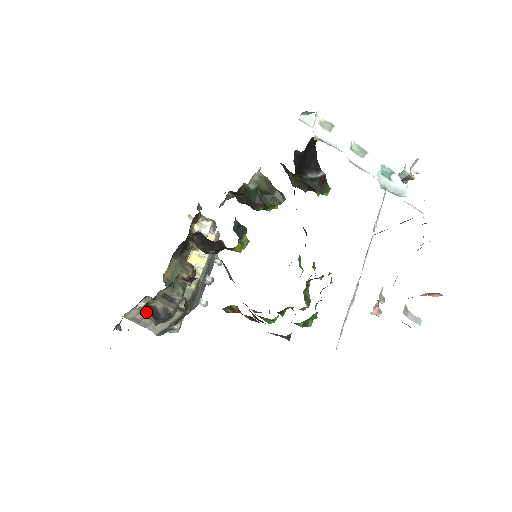
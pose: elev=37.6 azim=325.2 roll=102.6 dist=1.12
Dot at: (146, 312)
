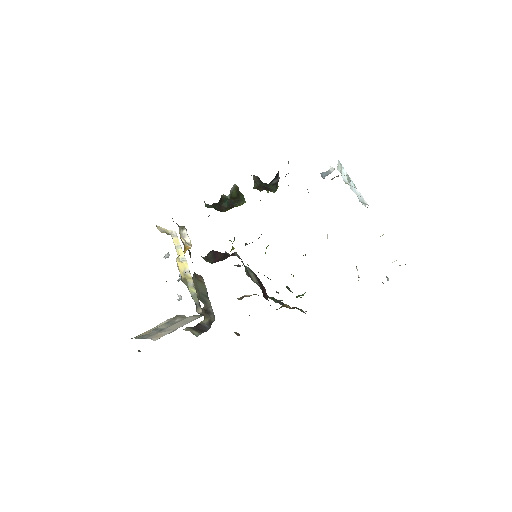
Dot at: (188, 329)
